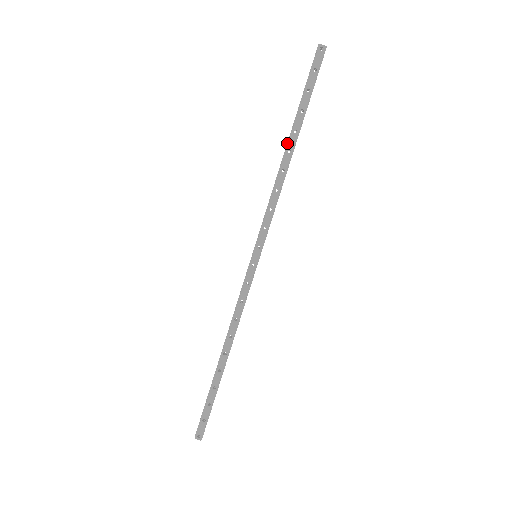
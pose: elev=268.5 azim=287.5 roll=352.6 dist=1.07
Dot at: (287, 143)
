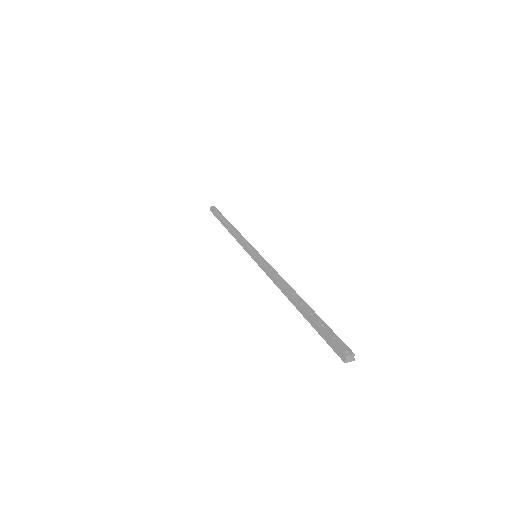
Dot at: (226, 225)
